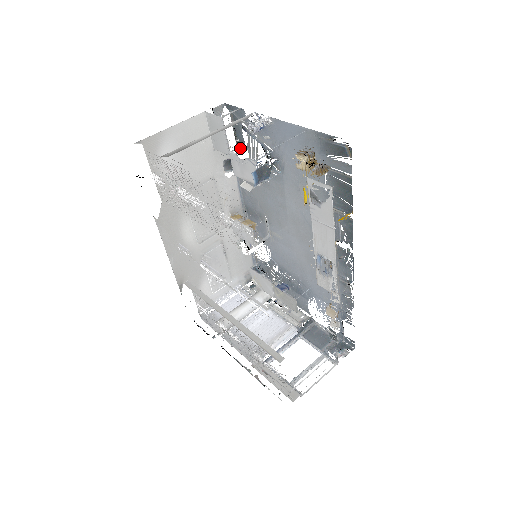
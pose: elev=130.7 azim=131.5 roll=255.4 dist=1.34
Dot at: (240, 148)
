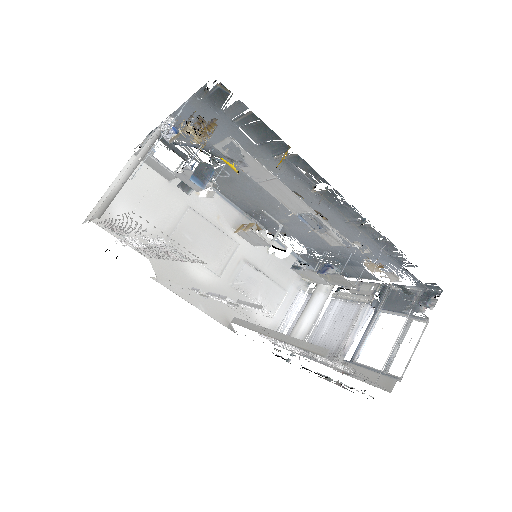
Dot at: (184, 164)
